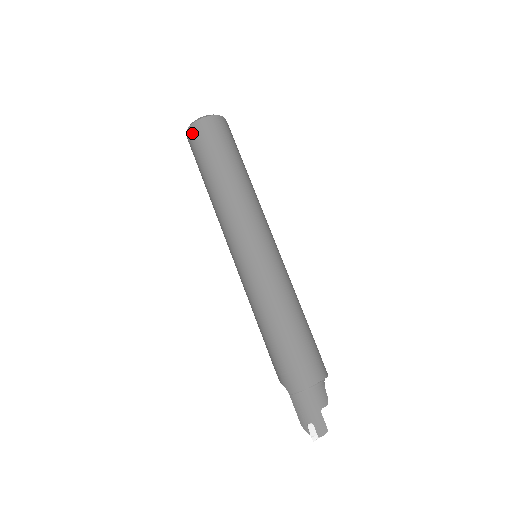
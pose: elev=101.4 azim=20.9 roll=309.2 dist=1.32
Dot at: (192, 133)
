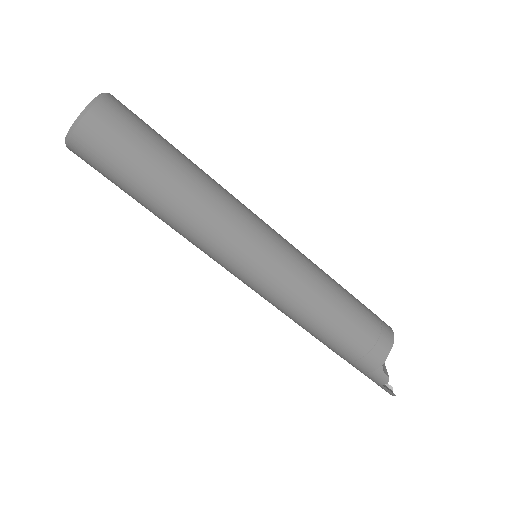
Dot at: occluded
